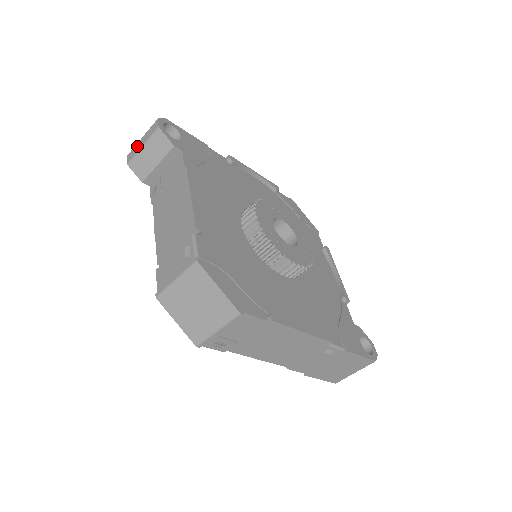
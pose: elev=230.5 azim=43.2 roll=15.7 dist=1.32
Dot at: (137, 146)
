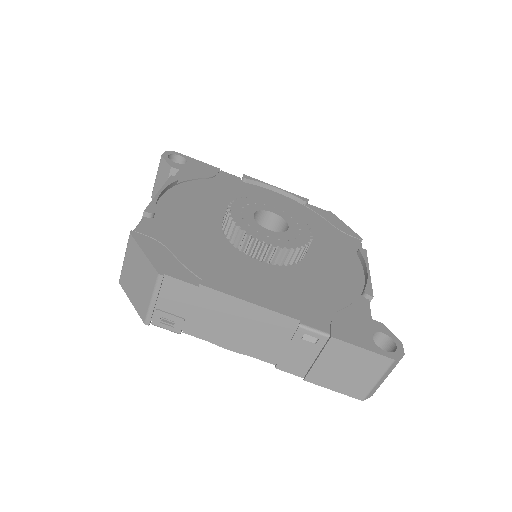
Dot at: occluded
